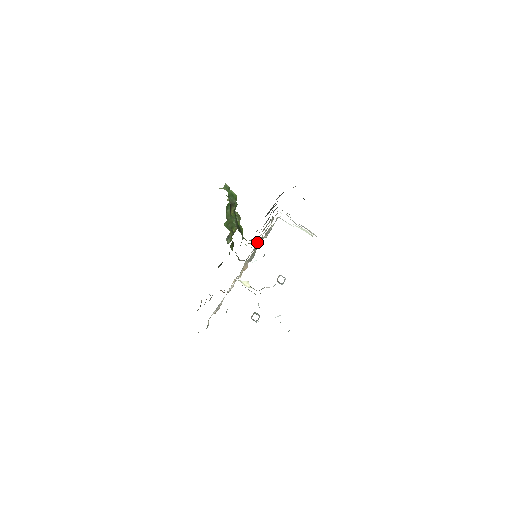
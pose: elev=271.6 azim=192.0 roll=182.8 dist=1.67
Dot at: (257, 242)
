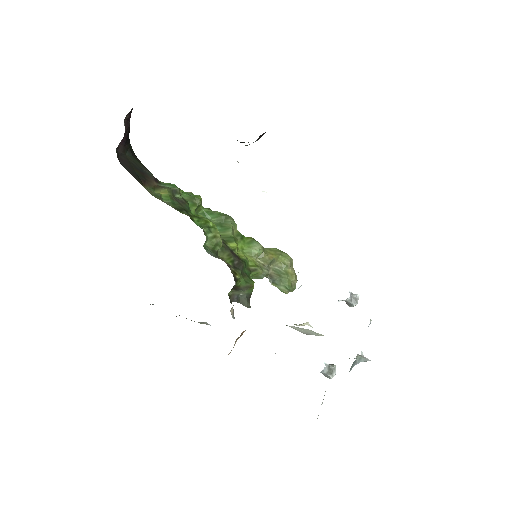
Dot at: occluded
